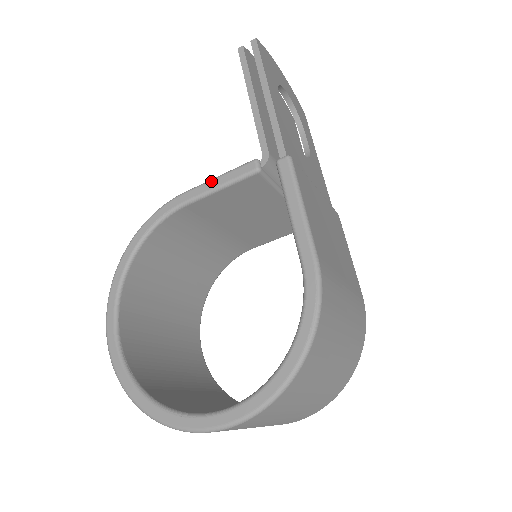
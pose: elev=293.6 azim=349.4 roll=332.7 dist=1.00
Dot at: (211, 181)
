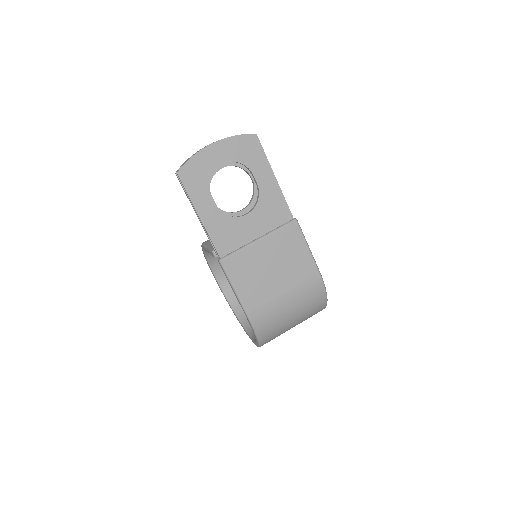
Dot at: (207, 249)
